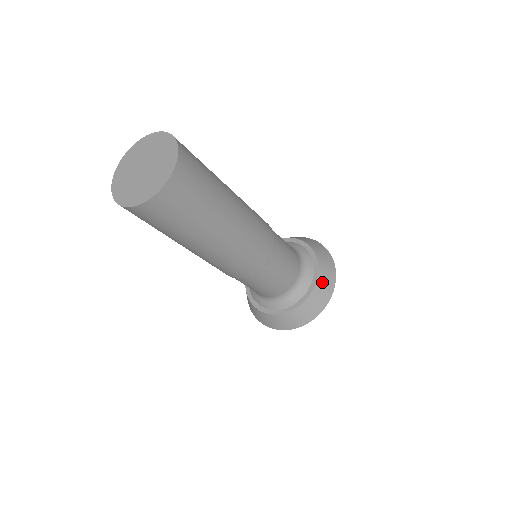
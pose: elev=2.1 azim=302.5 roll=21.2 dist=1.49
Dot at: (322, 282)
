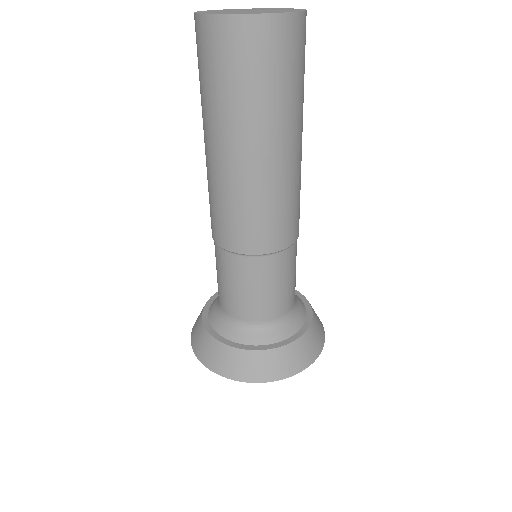
Dot at: (316, 324)
